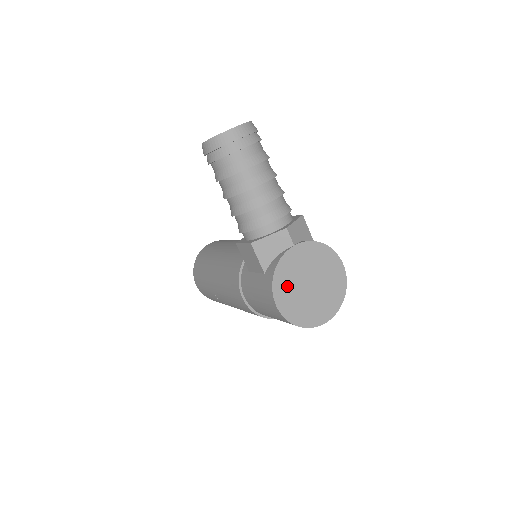
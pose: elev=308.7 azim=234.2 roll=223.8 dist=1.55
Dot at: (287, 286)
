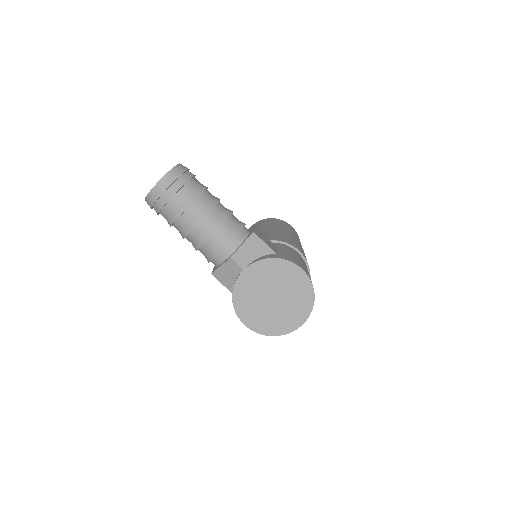
Dot at: (249, 306)
